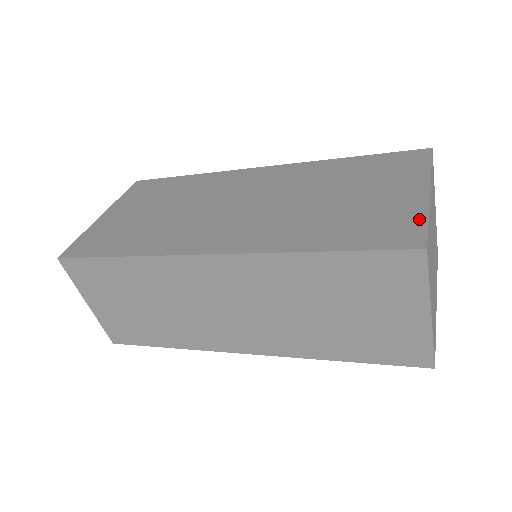
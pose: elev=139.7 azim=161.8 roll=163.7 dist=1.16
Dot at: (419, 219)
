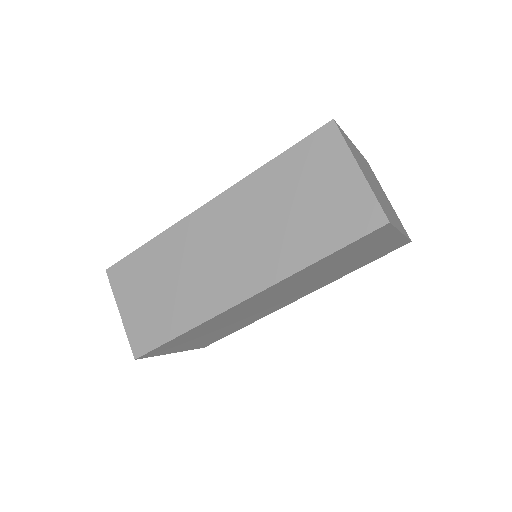
Dot at: occluded
